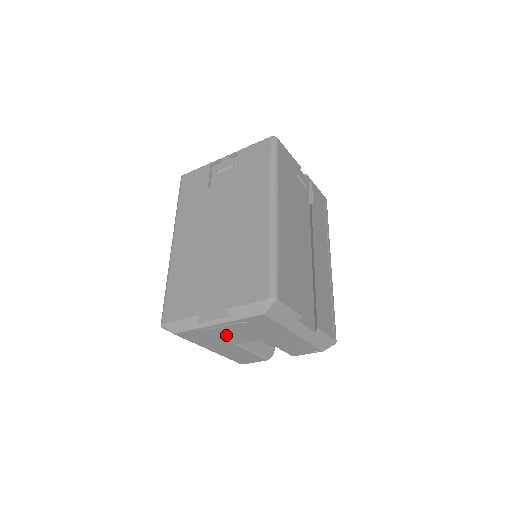
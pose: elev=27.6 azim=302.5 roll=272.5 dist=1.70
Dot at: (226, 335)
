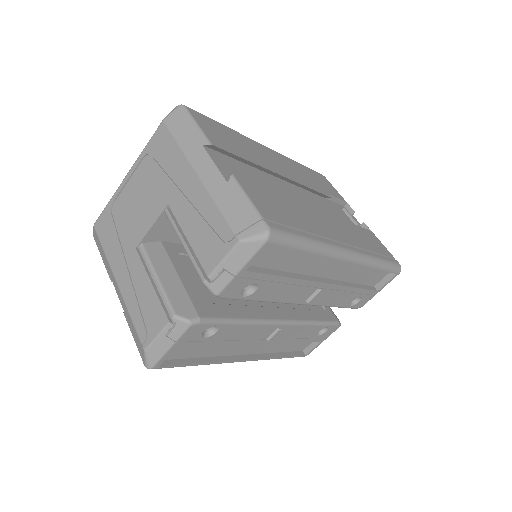
Dot at: (132, 209)
